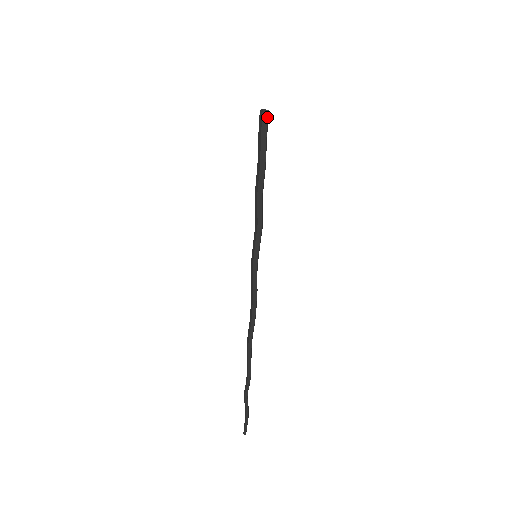
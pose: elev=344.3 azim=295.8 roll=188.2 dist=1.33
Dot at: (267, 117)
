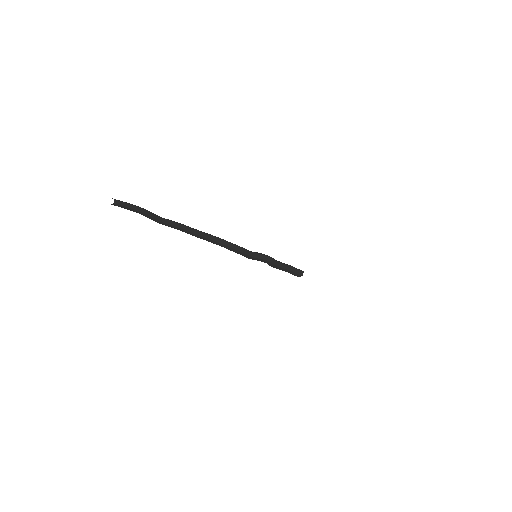
Dot at: (301, 270)
